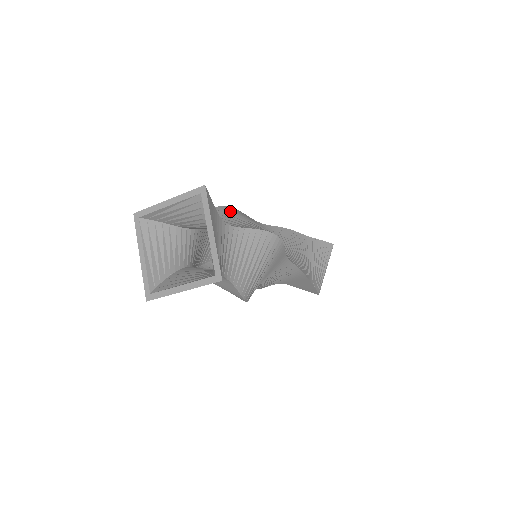
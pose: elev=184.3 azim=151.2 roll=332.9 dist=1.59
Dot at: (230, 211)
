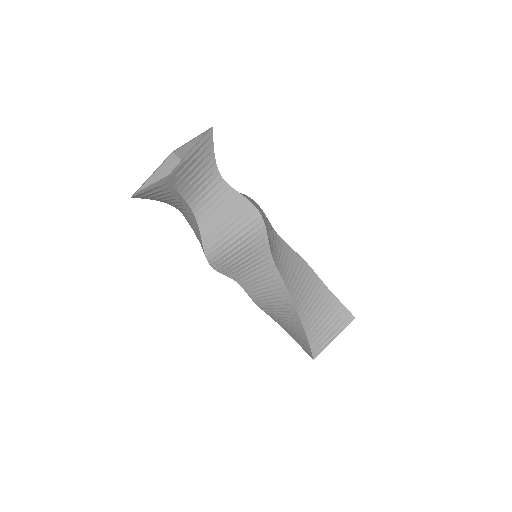
Dot at: occluded
